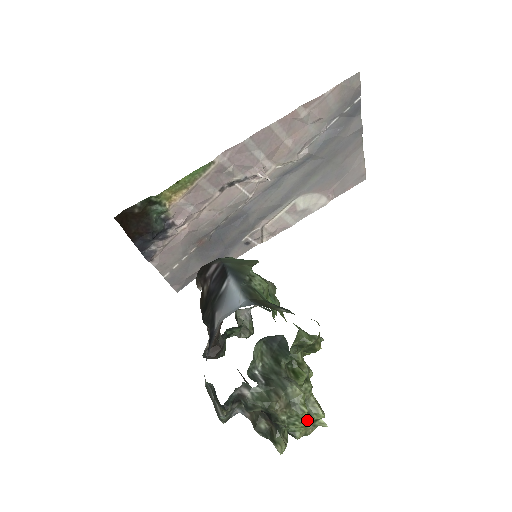
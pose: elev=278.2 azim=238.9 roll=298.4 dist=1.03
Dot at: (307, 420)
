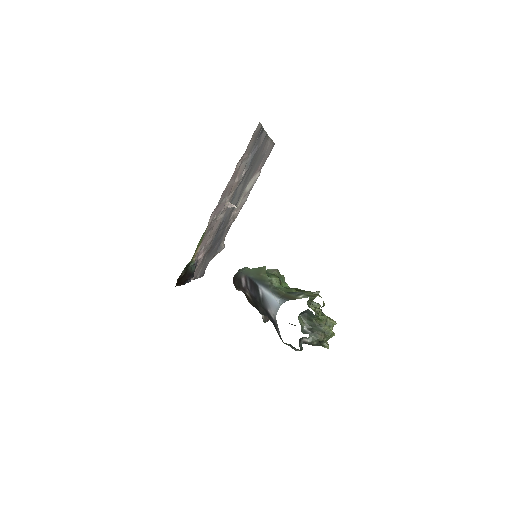
Dot at: (334, 334)
